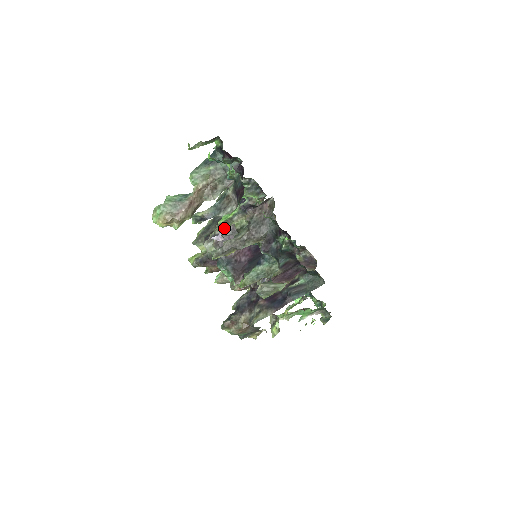
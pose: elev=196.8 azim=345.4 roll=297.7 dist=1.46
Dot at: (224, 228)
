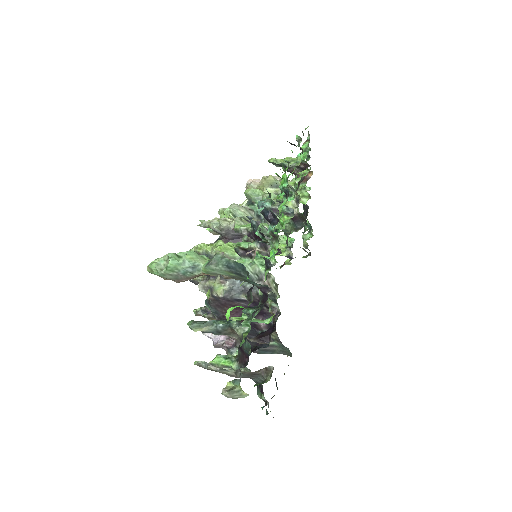
Dot at: (217, 346)
